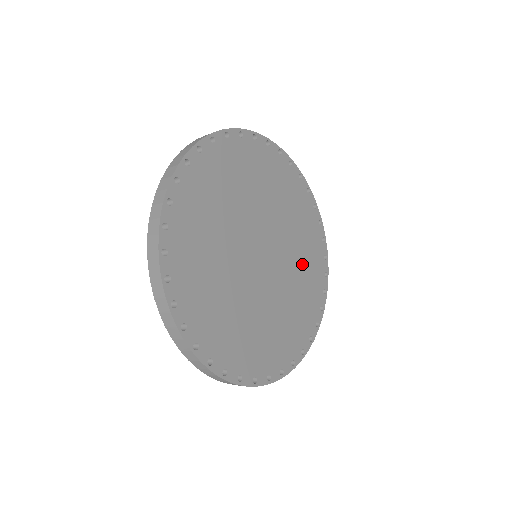
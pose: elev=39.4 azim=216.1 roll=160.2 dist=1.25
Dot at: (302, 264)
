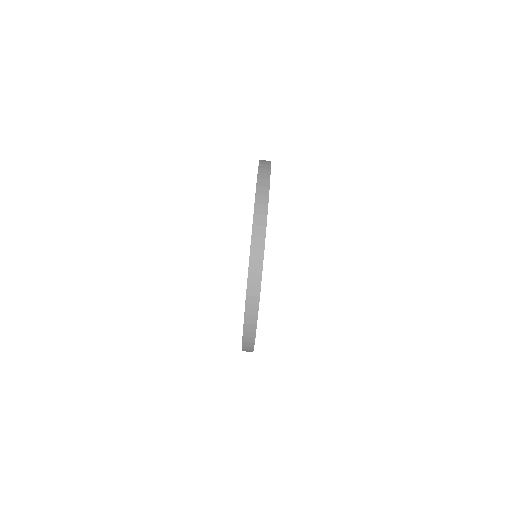
Dot at: occluded
